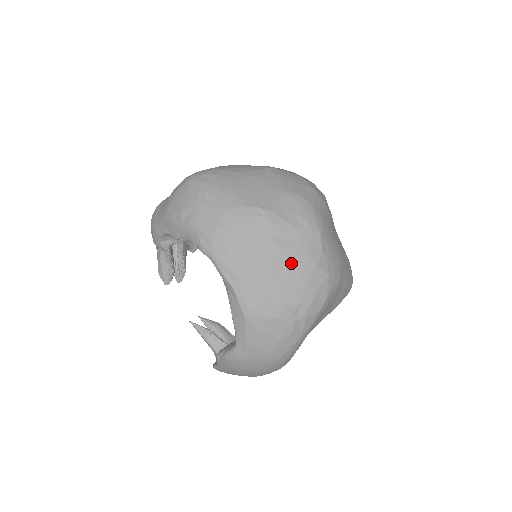
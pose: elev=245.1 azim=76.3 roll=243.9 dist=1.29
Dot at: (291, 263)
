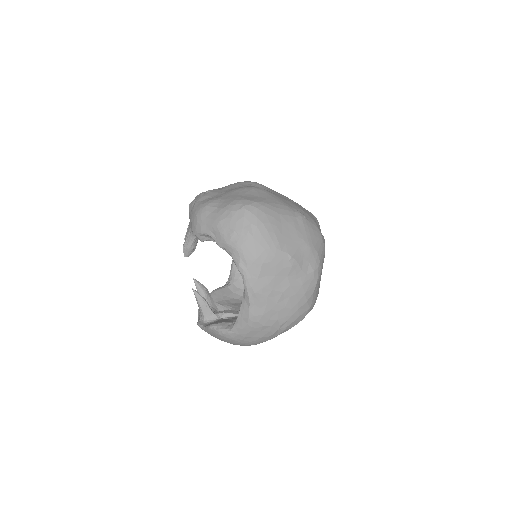
Dot at: (293, 297)
